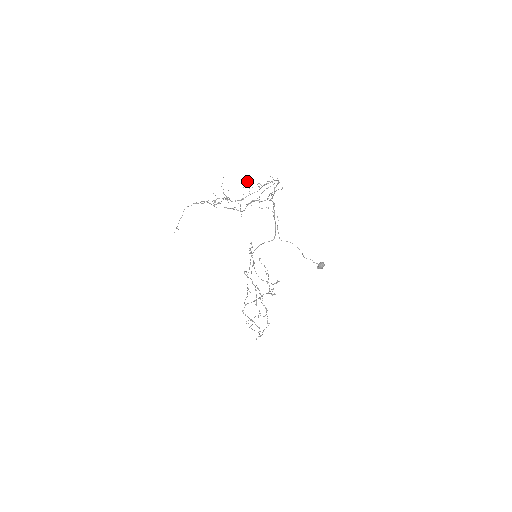
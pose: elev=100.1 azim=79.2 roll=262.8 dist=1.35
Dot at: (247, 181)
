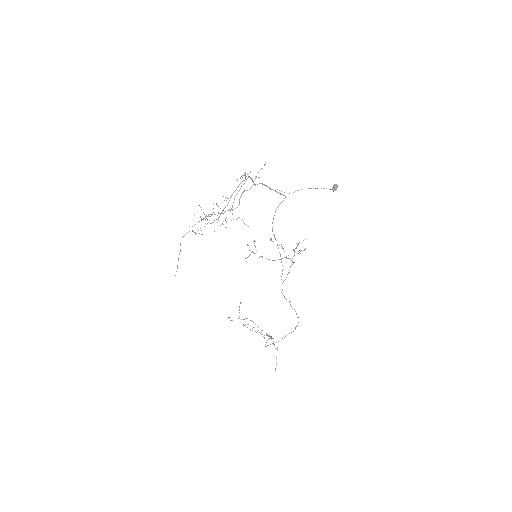
Dot at: (213, 203)
